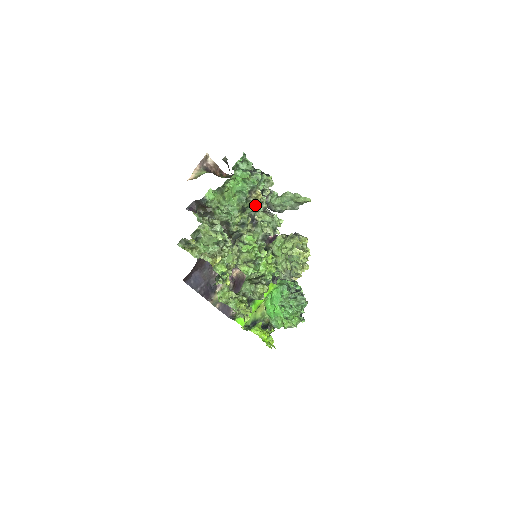
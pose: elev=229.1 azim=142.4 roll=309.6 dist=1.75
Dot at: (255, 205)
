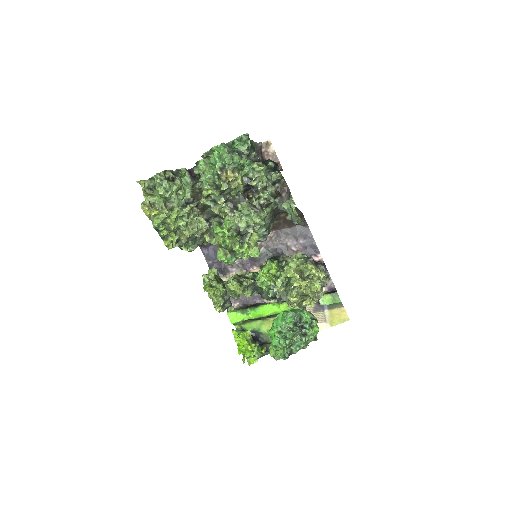
Dot at: (226, 186)
